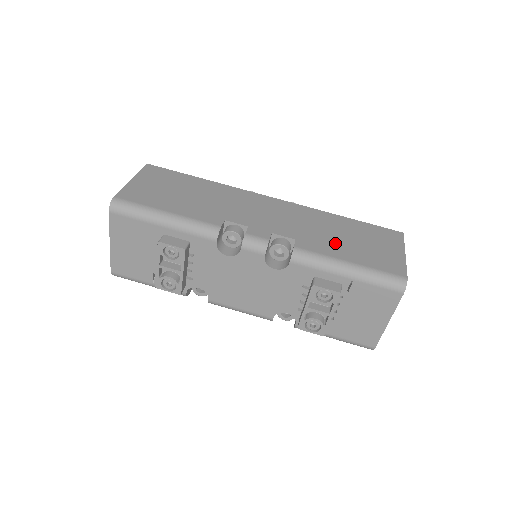
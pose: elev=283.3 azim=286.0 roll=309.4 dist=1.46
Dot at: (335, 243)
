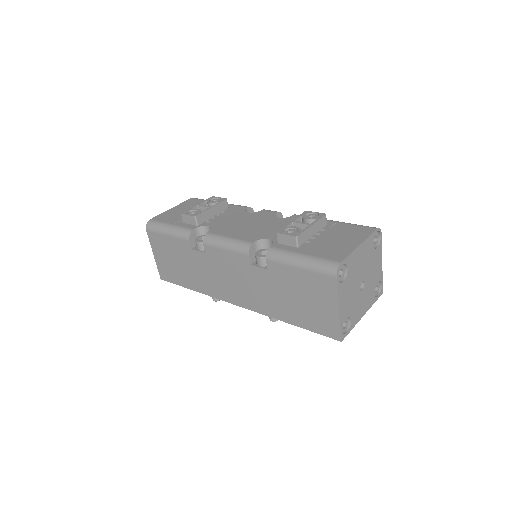
Dot at: occluded
